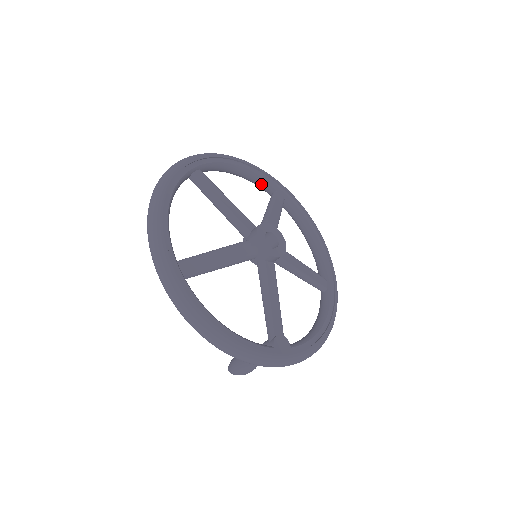
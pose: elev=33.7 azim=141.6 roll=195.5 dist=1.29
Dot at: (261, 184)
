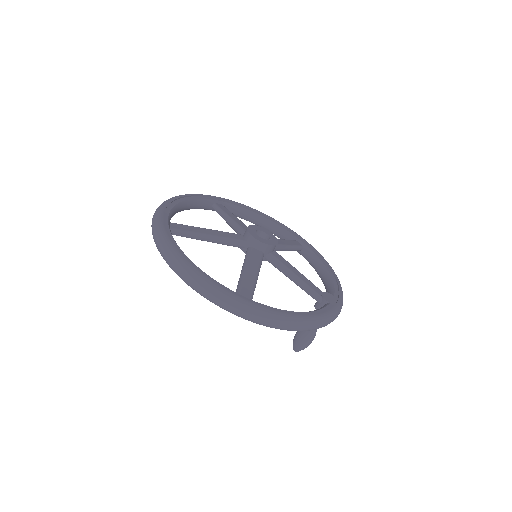
Dot at: (201, 205)
